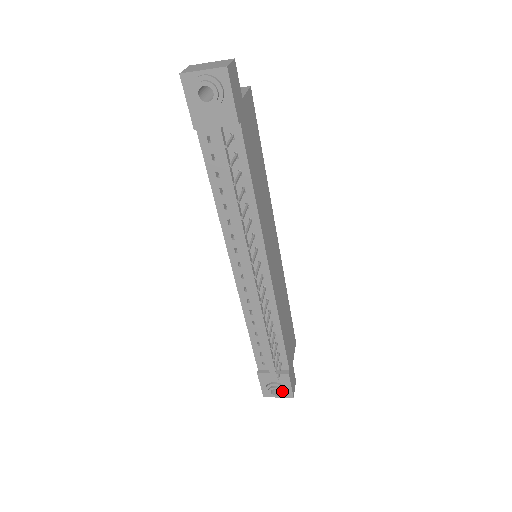
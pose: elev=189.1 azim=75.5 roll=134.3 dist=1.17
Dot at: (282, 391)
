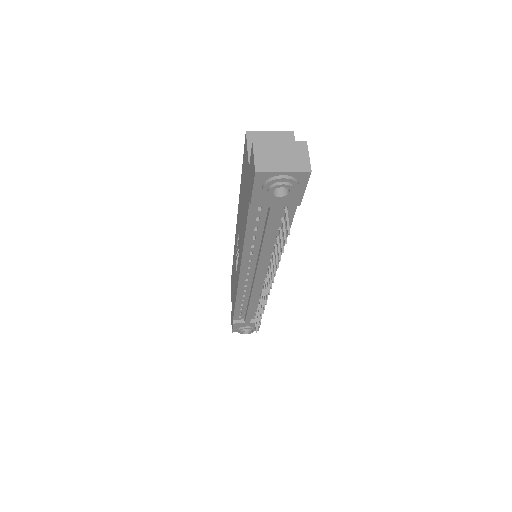
Dot at: (252, 331)
